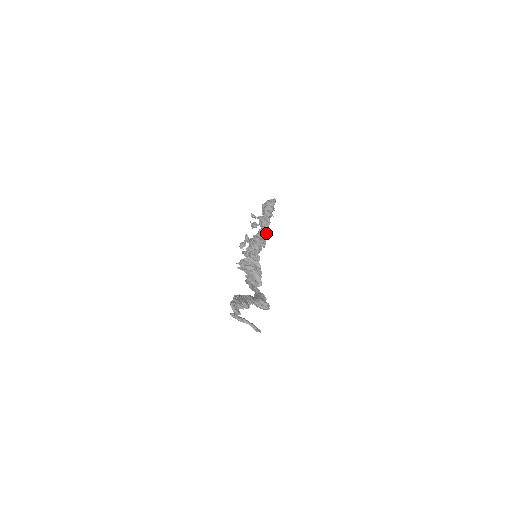
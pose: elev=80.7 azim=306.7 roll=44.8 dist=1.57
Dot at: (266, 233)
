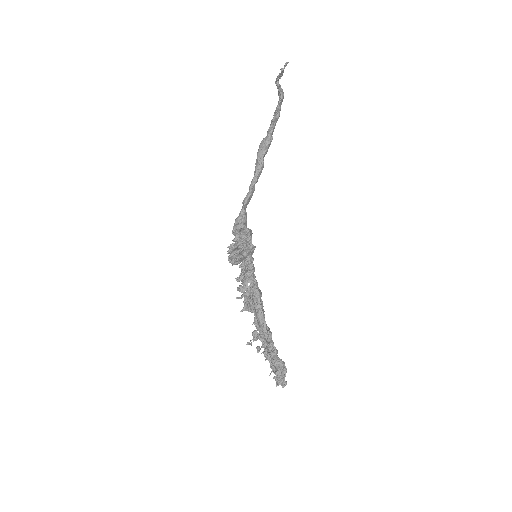
Dot at: (258, 337)
